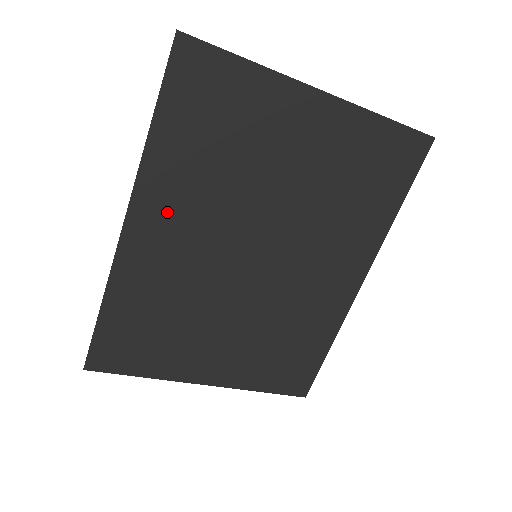
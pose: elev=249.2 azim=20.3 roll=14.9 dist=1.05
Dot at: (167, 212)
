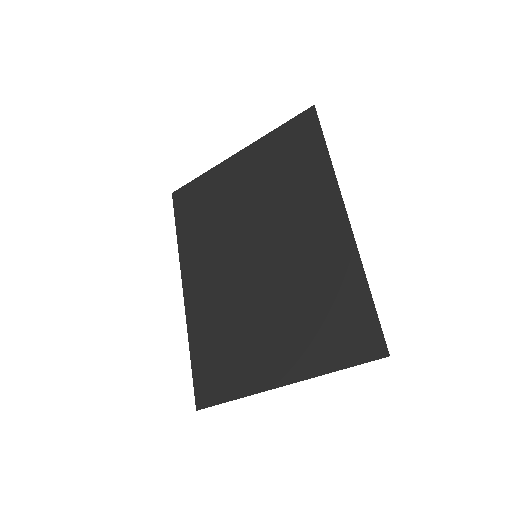
Dot at: (199, 268)
